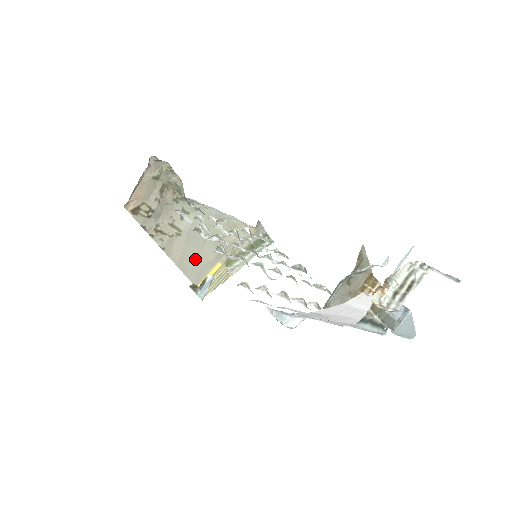
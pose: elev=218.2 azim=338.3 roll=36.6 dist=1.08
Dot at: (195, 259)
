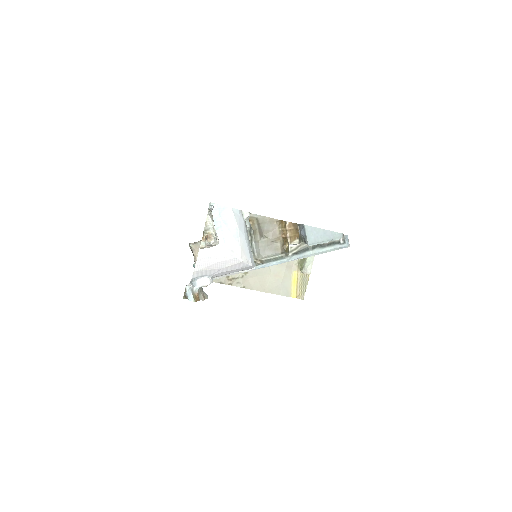
Dot at: (272, 280)
